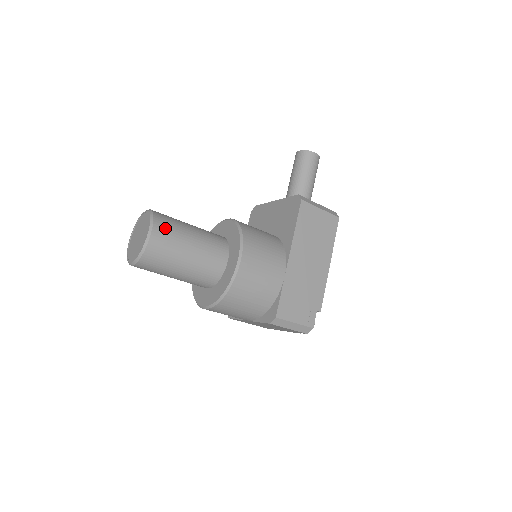
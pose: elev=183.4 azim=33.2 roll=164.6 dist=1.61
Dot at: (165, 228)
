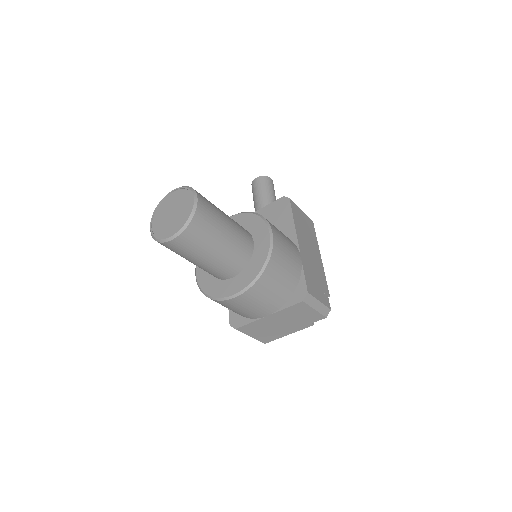
Dot at: (204, 198)
